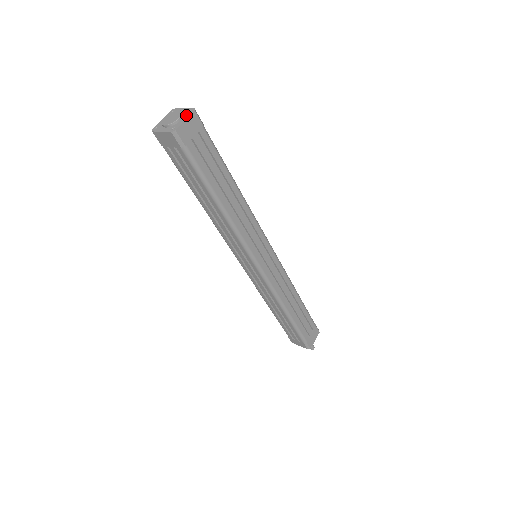
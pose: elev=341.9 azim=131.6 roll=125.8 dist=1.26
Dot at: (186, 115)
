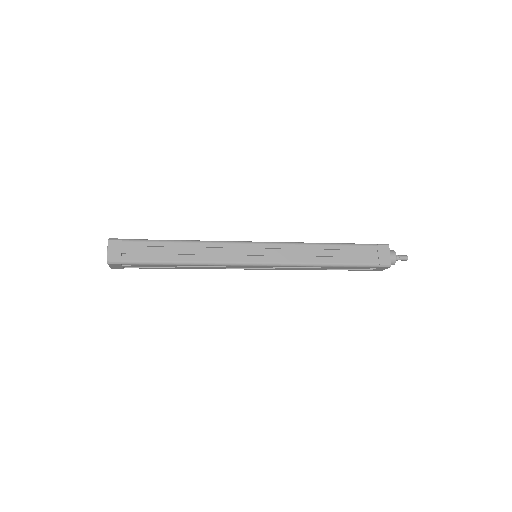
Dot at: (108, 246)
